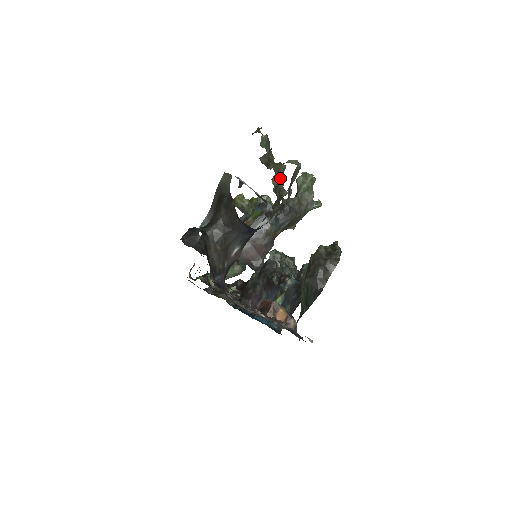
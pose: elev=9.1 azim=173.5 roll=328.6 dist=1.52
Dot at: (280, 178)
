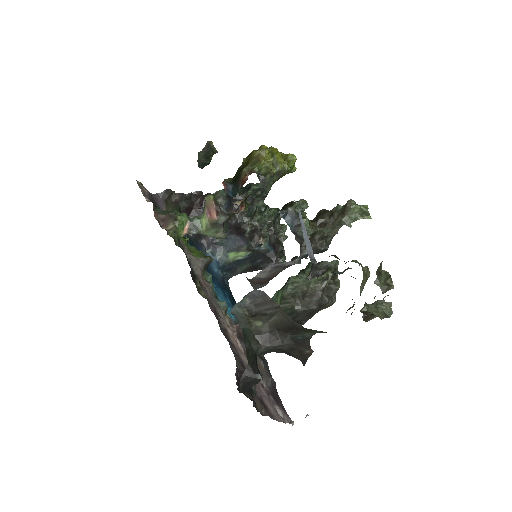
Dot at: occluded
